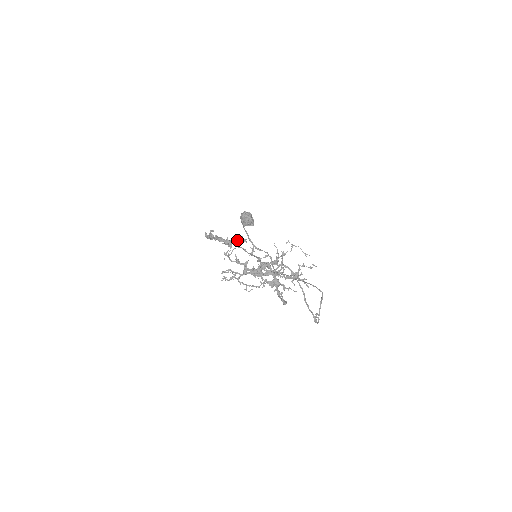
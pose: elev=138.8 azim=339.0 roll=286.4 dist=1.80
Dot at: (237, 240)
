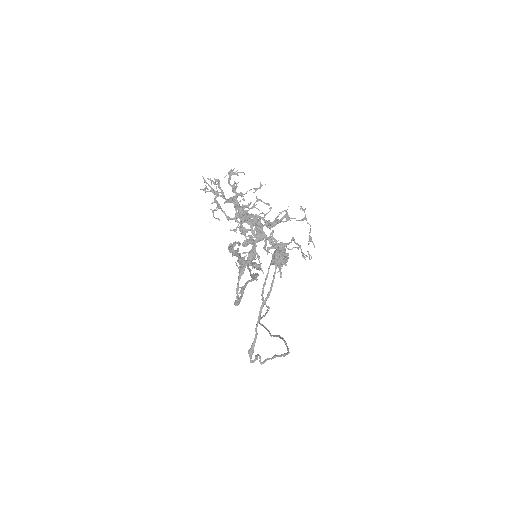
Dot at: (252, 263)
